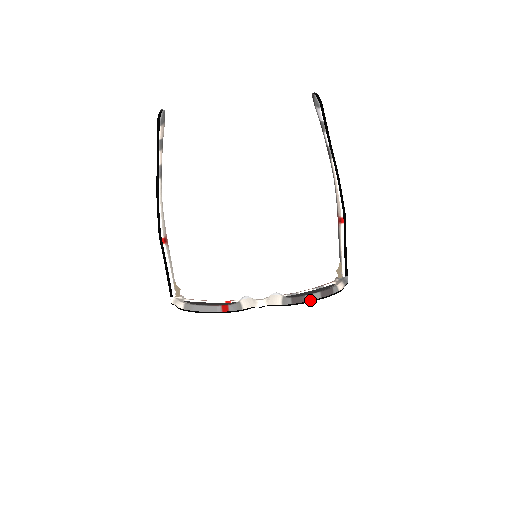
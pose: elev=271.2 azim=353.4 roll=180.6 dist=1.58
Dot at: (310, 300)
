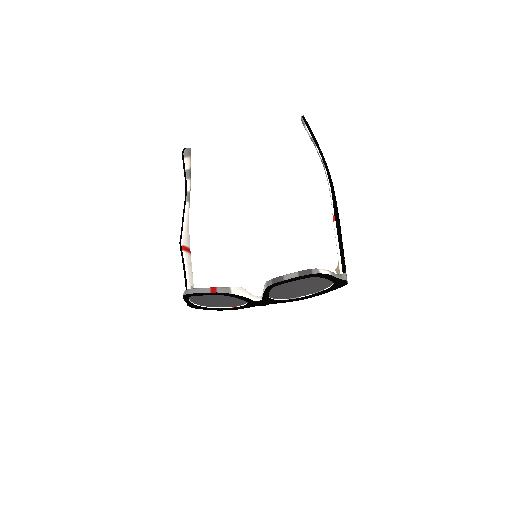
Dot at: (288, 279)
